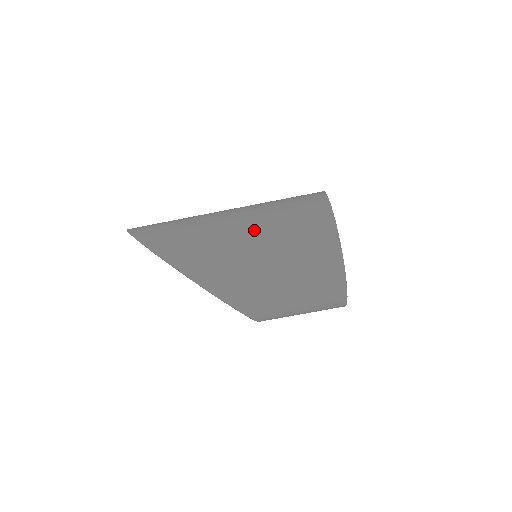
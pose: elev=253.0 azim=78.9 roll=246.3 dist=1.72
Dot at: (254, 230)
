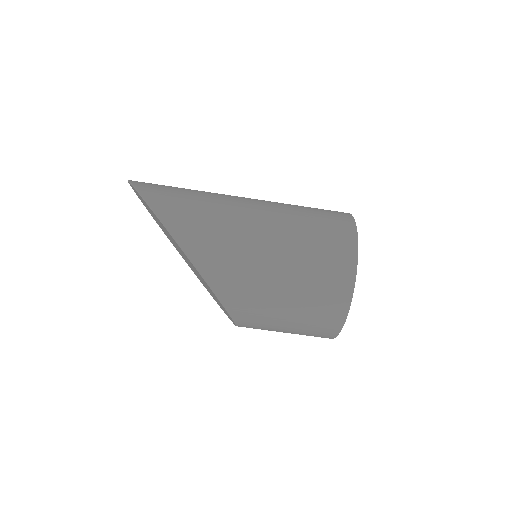
Dot at: (271, 226)
